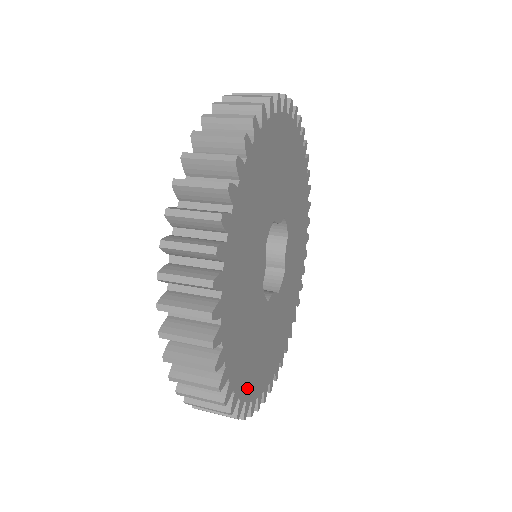
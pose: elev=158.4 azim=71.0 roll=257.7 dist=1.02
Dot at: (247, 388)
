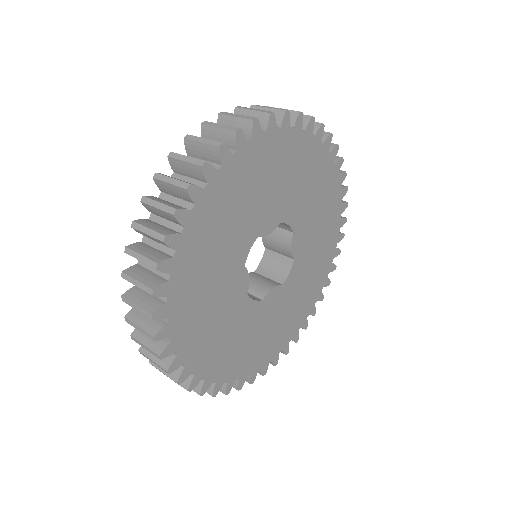
Dot at: (238, 371)
